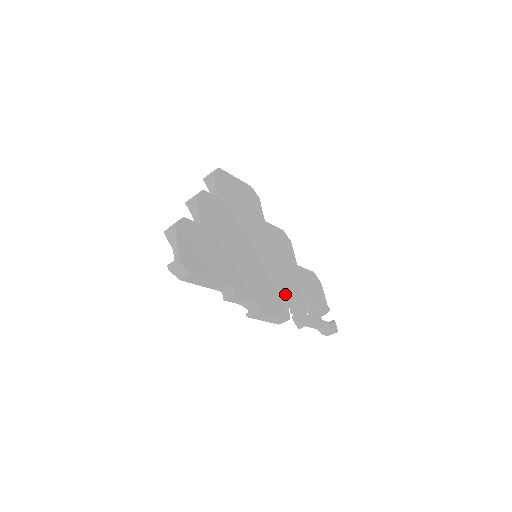
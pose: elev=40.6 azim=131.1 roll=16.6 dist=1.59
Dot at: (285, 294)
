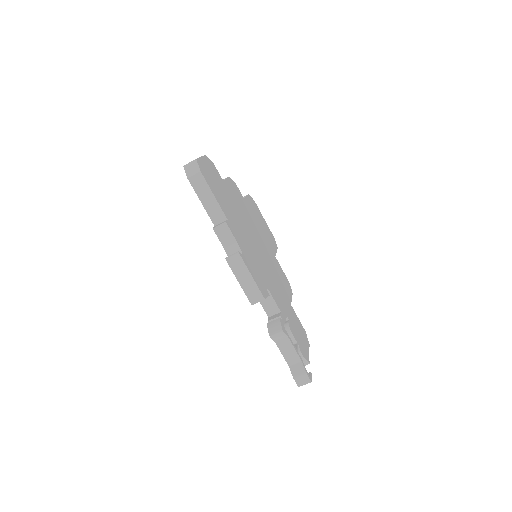
Dot at: (269, 290)
